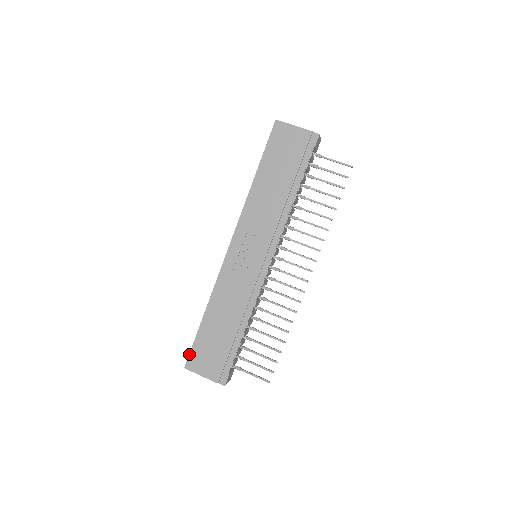
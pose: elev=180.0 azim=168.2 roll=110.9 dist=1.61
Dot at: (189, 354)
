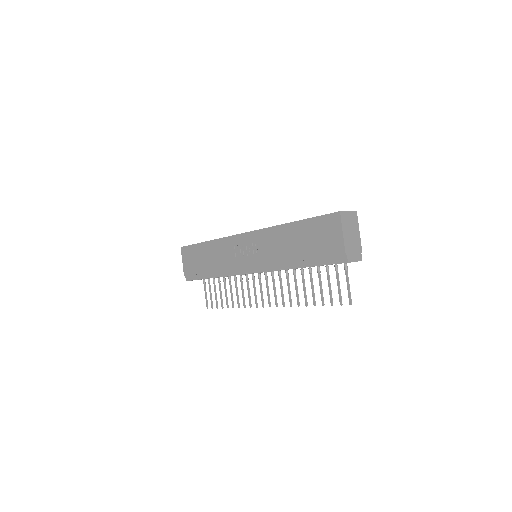
Dot at: (187, 246)
